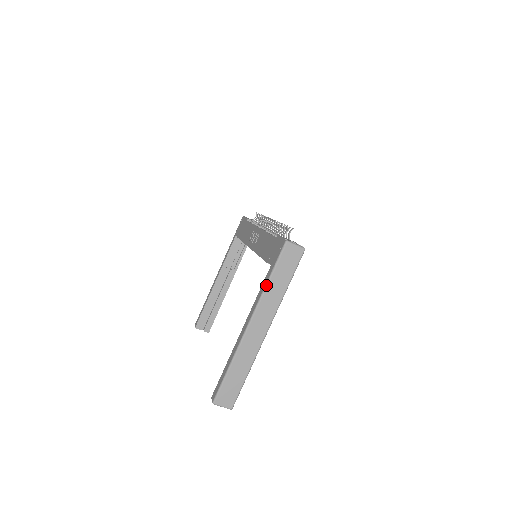
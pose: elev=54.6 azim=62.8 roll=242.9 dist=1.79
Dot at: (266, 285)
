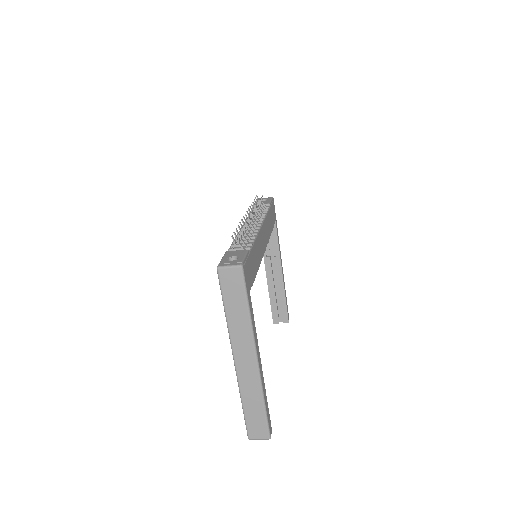
Dot at: (226, 319)
